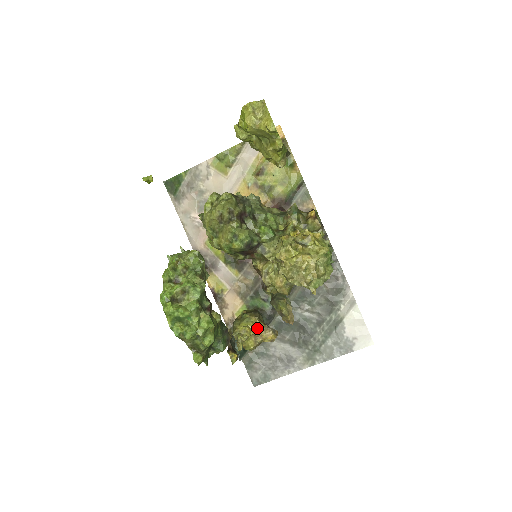
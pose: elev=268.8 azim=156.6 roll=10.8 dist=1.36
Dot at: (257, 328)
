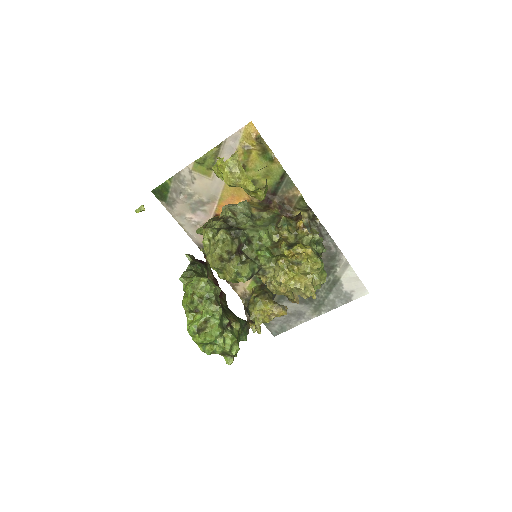
Dot at: (269, 309)
